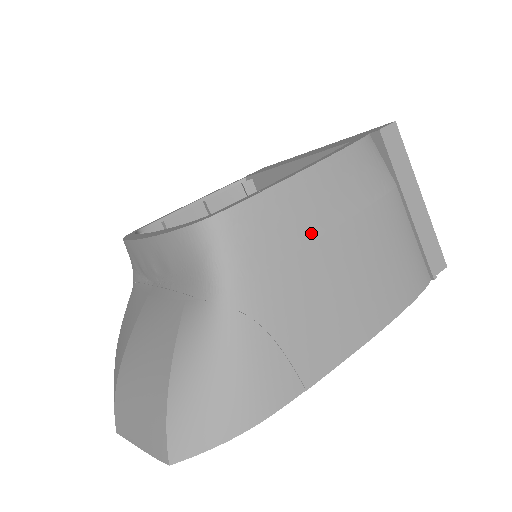
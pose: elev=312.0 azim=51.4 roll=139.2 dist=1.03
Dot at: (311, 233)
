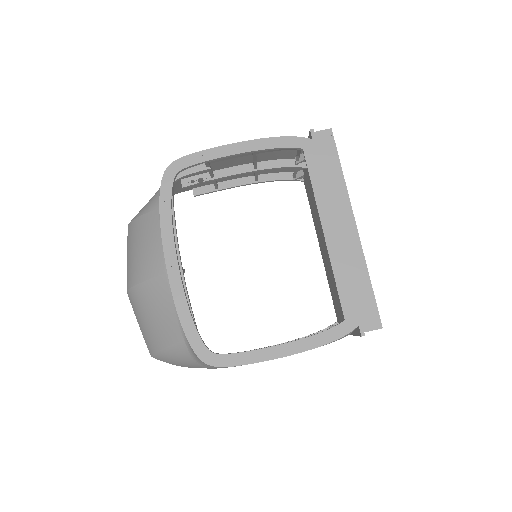
Dot at: occluded
